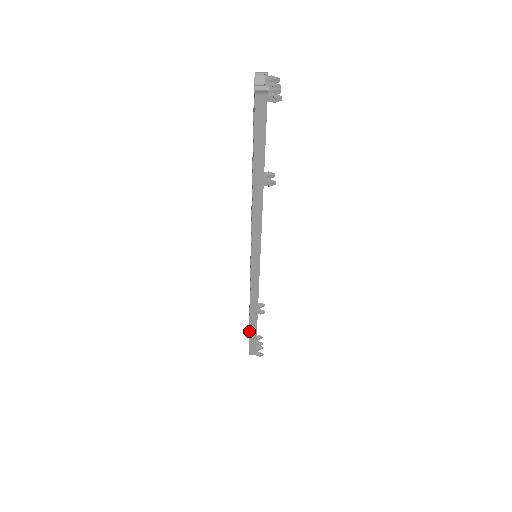
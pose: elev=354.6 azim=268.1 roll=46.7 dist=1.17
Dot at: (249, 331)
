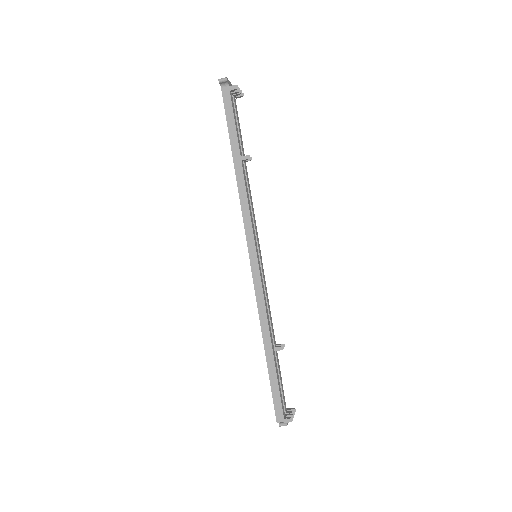
Dot at: (270, 378)
